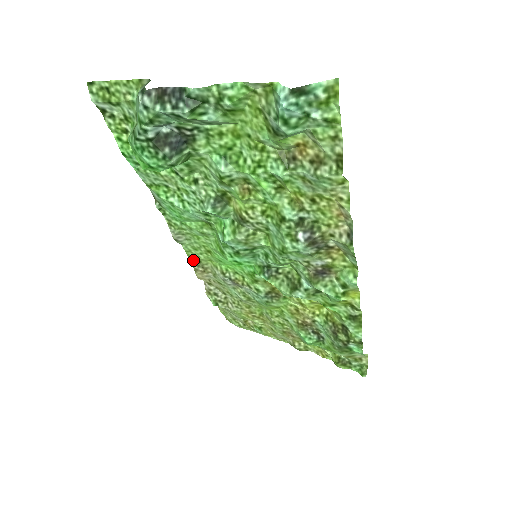
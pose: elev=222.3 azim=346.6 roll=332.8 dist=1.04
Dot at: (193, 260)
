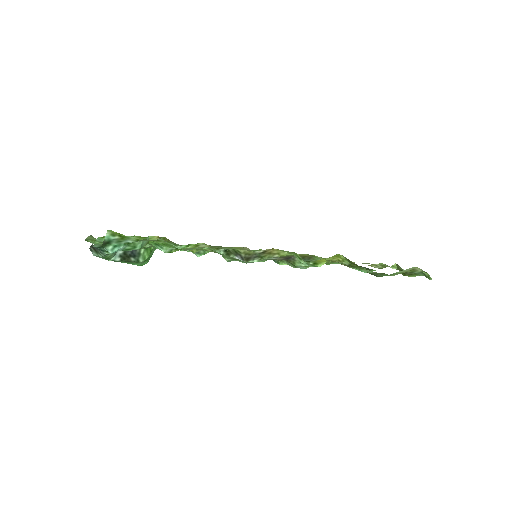
Dot at: occluded
